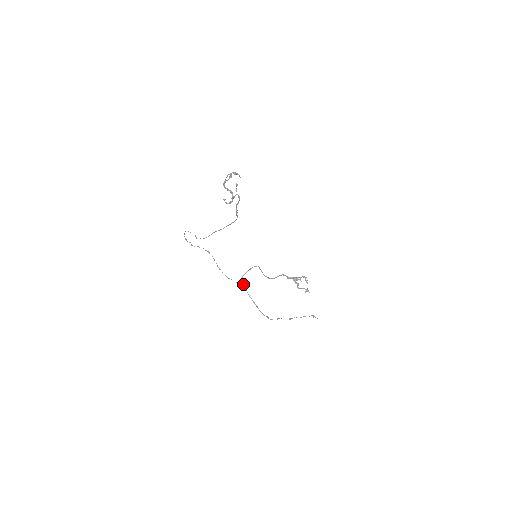
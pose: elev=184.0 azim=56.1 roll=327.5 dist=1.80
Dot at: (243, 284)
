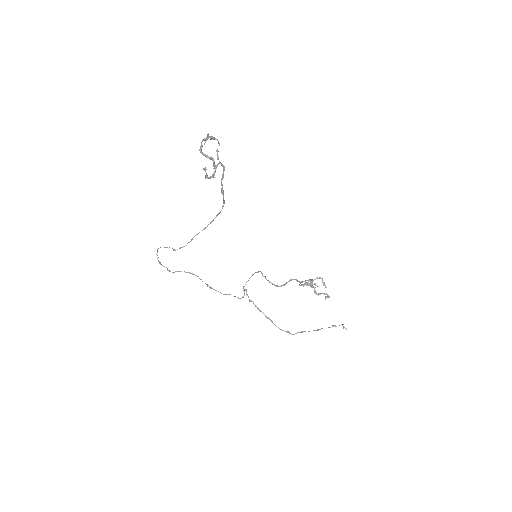
Dot at: (247, 295)
